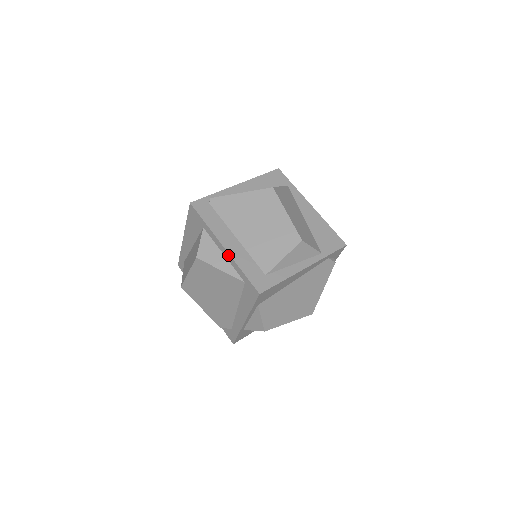
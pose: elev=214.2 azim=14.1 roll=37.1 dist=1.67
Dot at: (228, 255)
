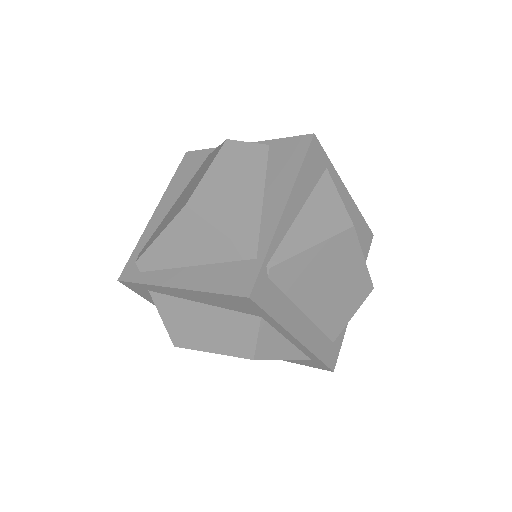
Dot at: (301, 346)
